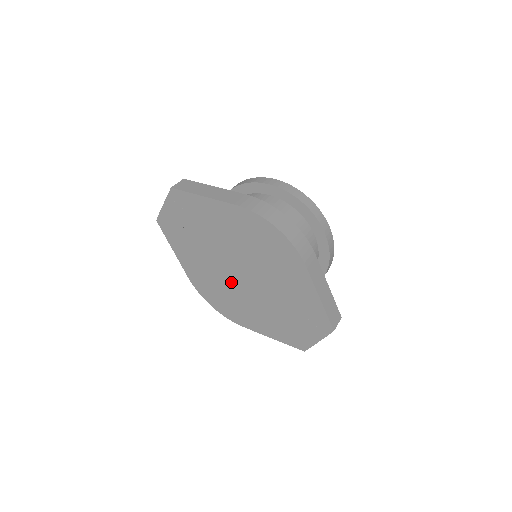
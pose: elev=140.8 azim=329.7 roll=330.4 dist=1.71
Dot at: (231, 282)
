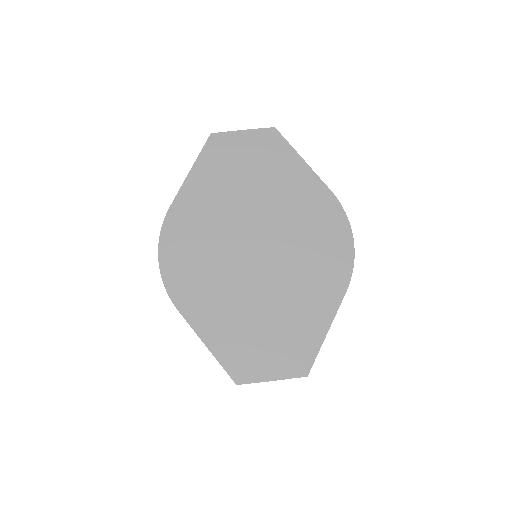
Dot at: (230, 250)
